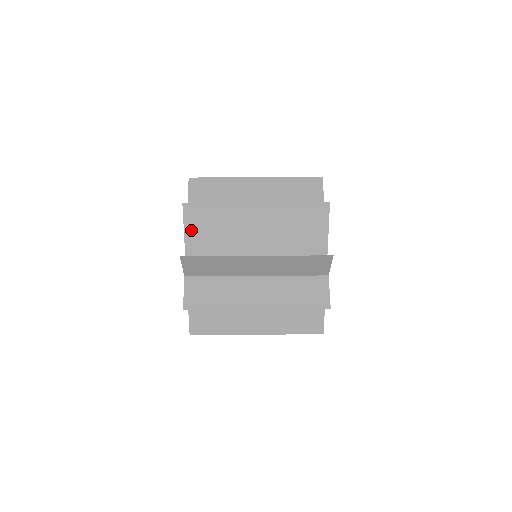
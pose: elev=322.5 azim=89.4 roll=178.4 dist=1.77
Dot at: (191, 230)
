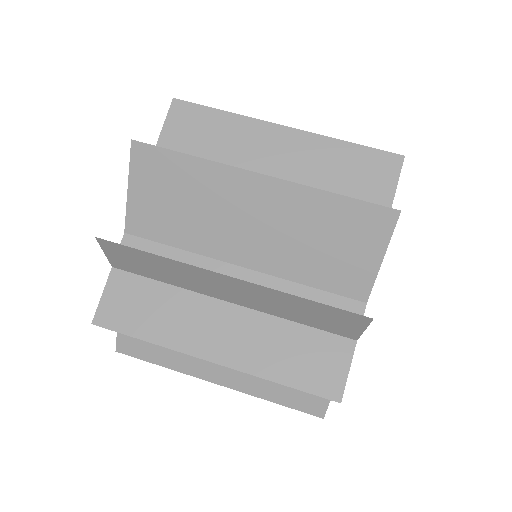
Dot at: (139, 192)
